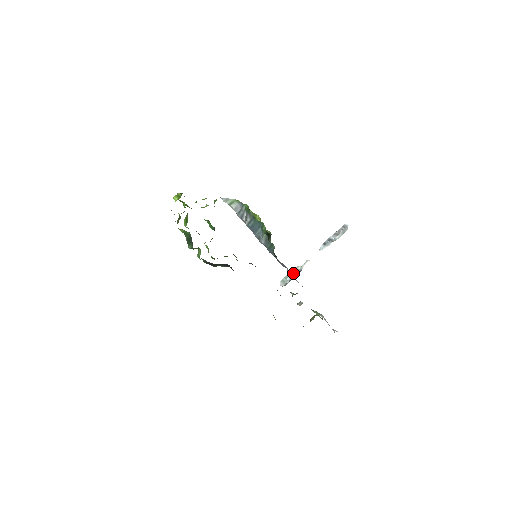
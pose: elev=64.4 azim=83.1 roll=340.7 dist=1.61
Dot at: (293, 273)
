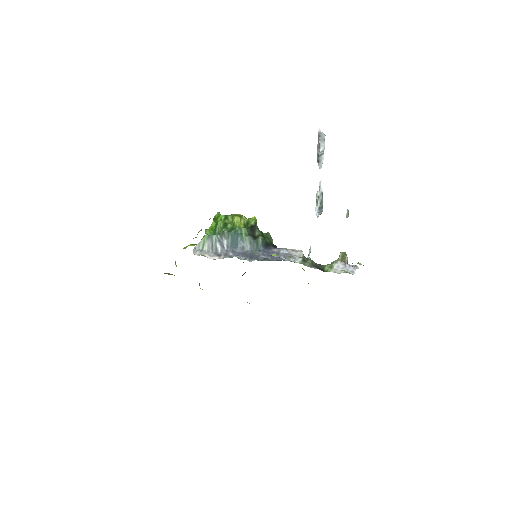
Dot at: (317, 202)
